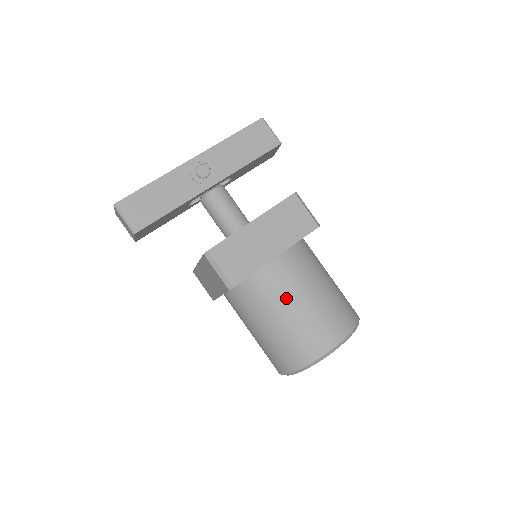
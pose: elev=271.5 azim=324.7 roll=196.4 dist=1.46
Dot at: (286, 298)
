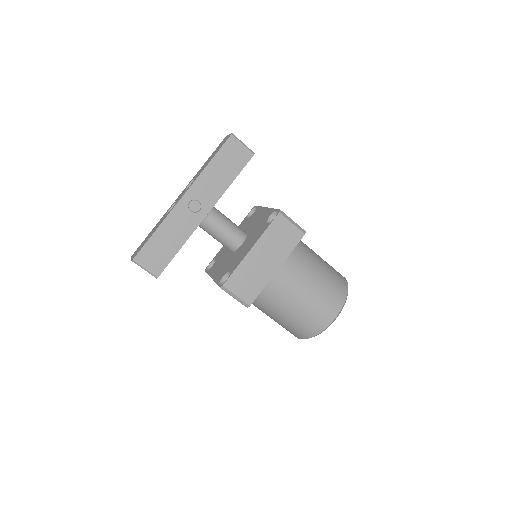
Dot at: (291, 297)
